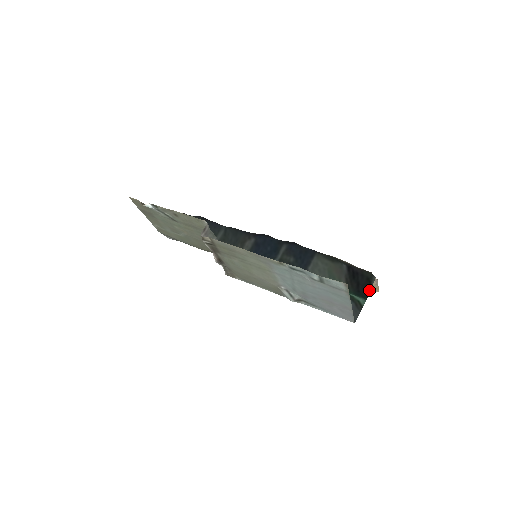
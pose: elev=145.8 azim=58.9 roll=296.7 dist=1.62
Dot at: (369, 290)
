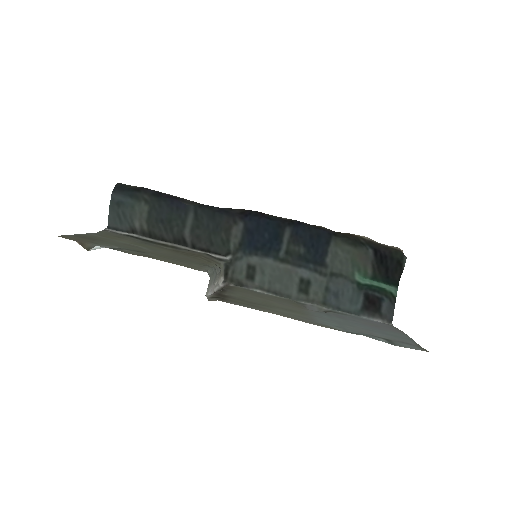
Dot at: (400, 275)
